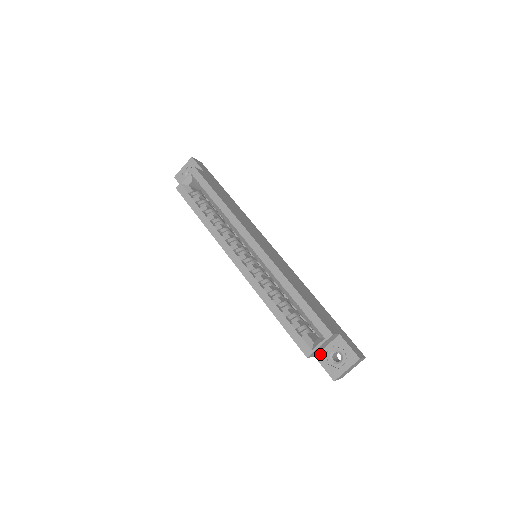
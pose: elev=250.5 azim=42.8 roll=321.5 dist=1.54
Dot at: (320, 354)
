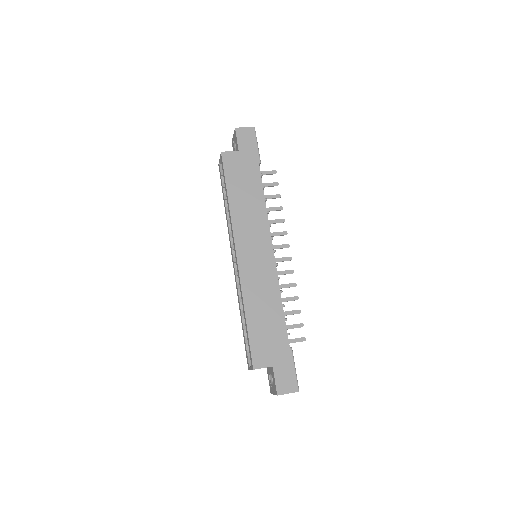
Dot at: (267, 368)
